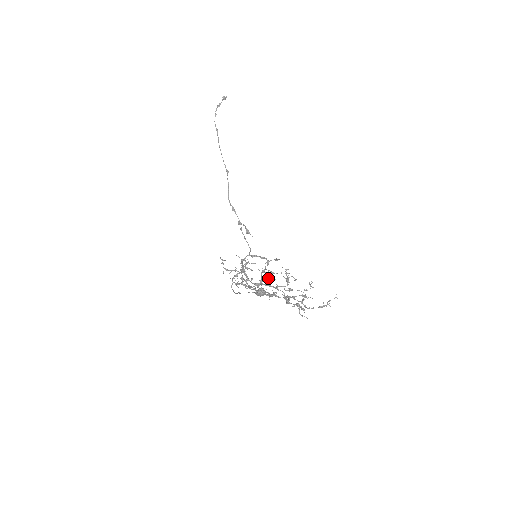
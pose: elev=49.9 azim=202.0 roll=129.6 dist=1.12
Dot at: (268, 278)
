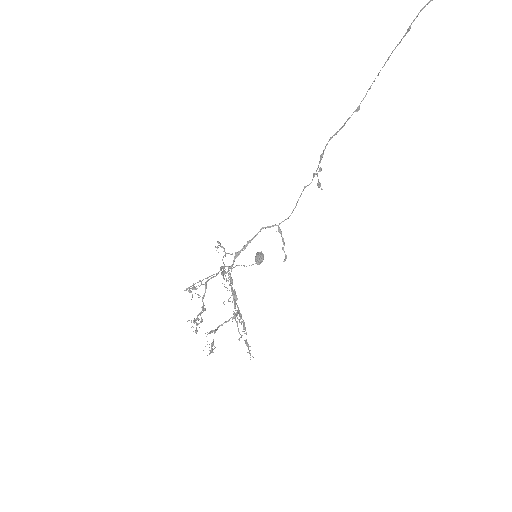
Dot at: (234, 291)
